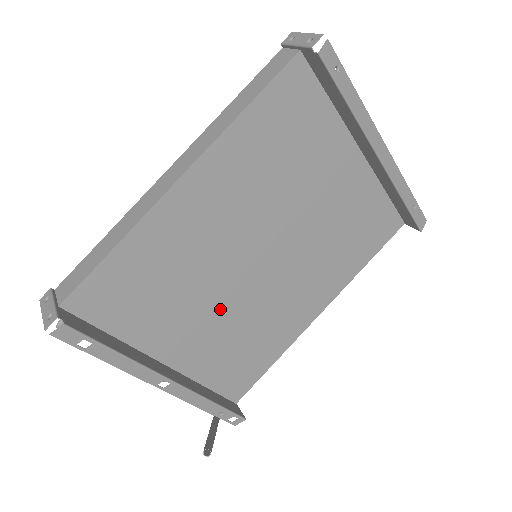
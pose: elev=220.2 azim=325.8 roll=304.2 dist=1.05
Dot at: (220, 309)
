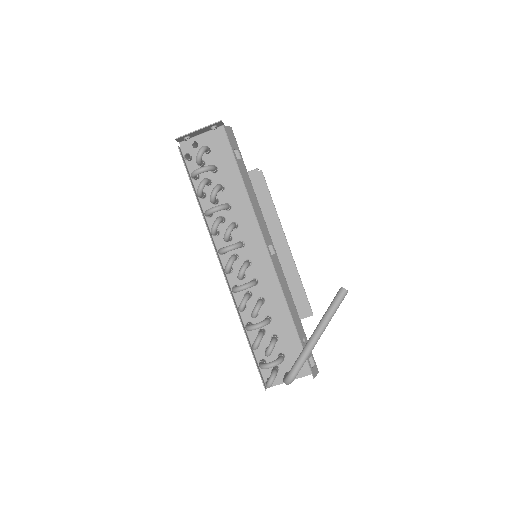
Dot at: occluded
